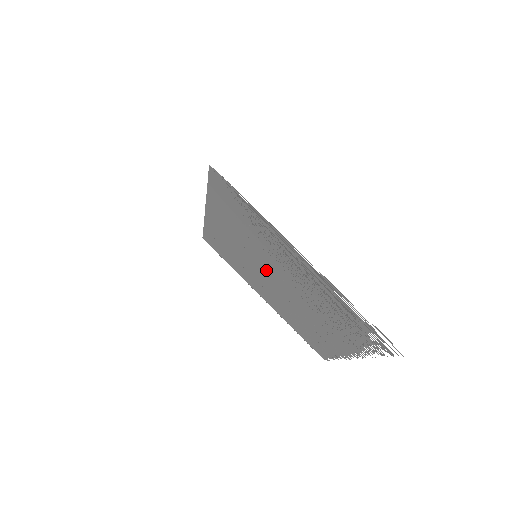
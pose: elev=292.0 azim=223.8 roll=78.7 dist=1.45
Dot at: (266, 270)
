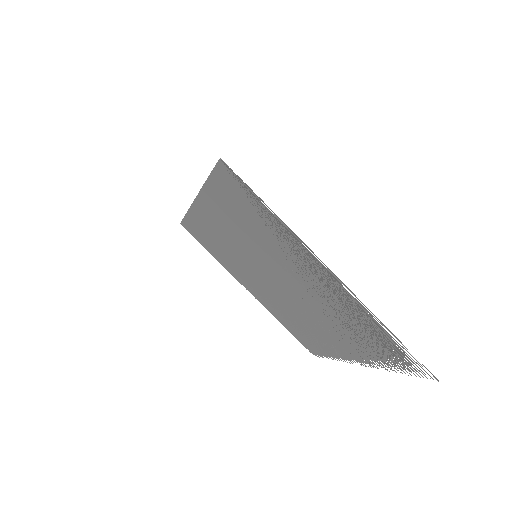
Dot at: (266, 271)
